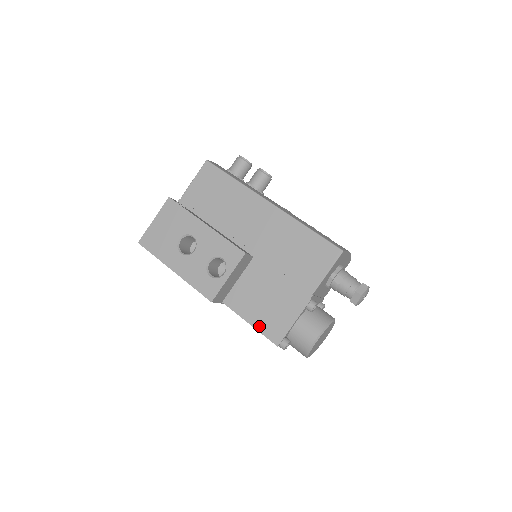
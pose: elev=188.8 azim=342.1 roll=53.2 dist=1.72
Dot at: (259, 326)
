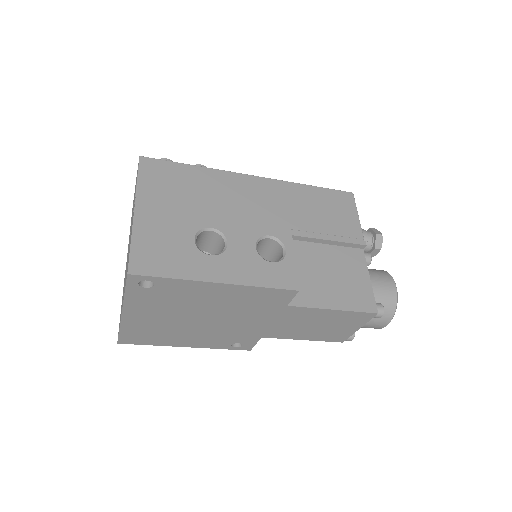
Dot at: (345, 305)
